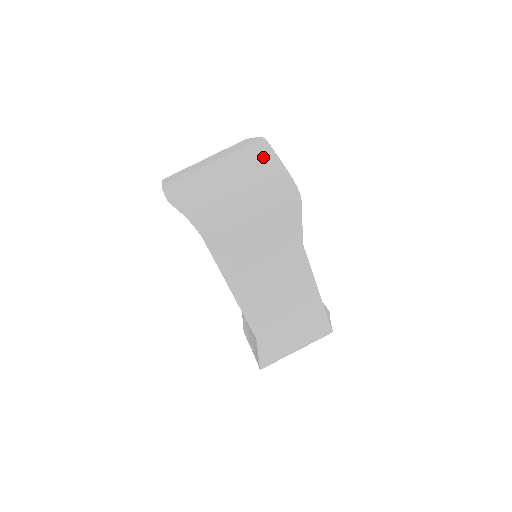
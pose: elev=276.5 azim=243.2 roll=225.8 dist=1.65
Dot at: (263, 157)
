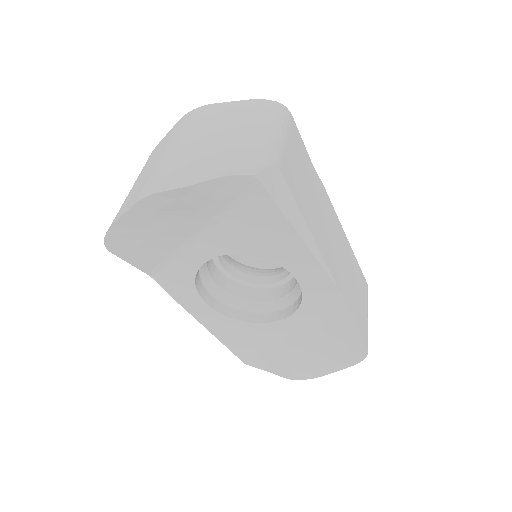
Dot at: (215, 110)
